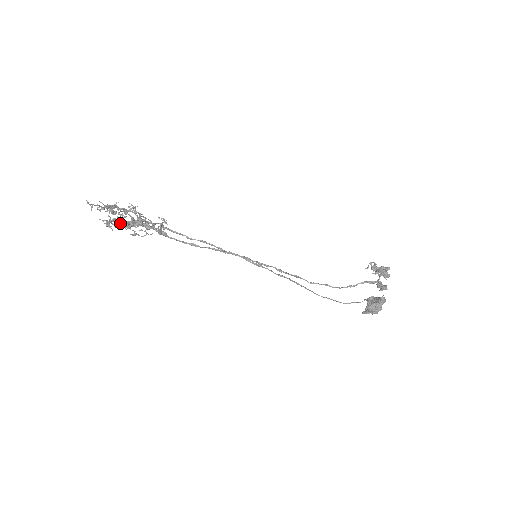
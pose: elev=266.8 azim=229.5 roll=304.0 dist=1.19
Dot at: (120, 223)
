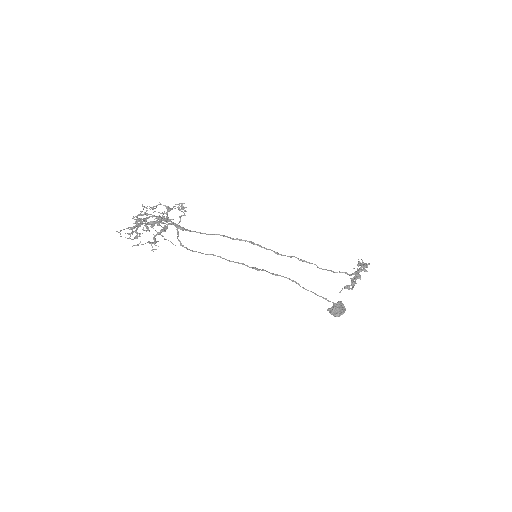
Dot at: occluded
